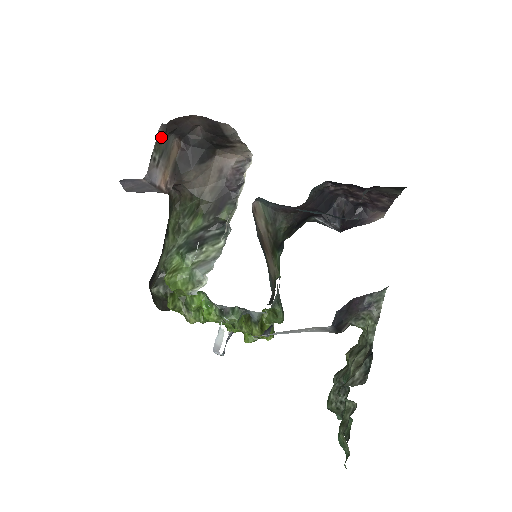
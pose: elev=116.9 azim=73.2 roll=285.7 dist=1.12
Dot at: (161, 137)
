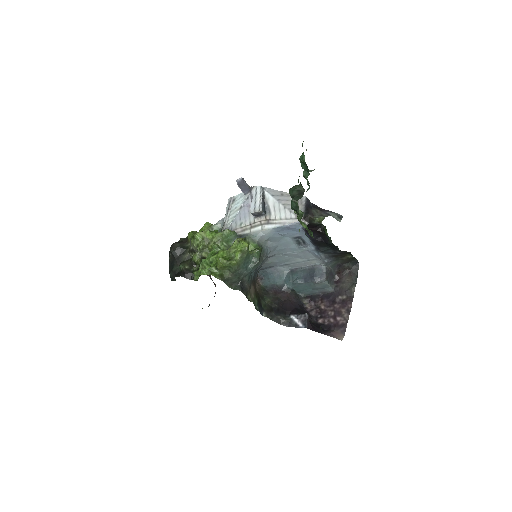
Dot at: occluded
